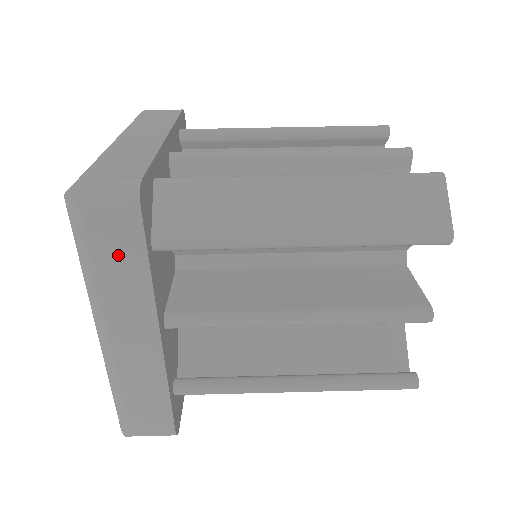
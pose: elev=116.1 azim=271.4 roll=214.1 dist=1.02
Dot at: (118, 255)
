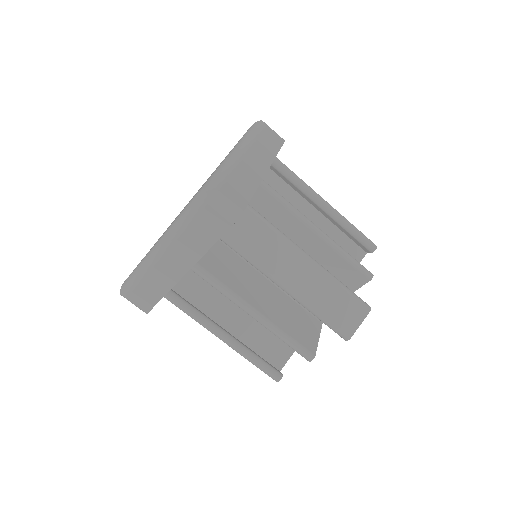
Dot at: occluded
